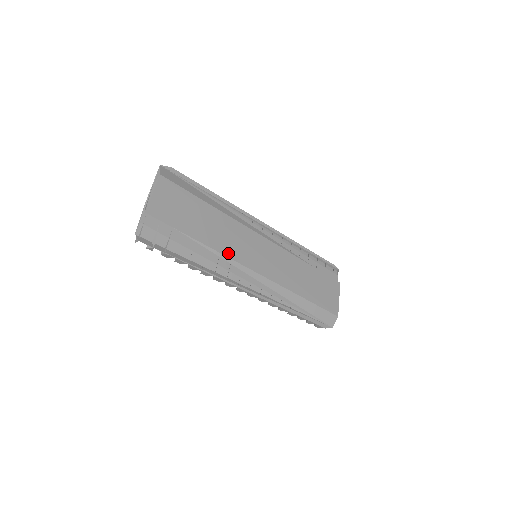
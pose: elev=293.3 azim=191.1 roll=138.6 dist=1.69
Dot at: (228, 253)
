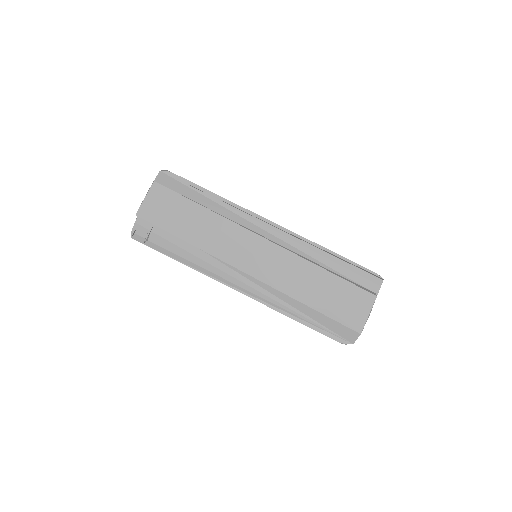
Dot at: (215, 253)
